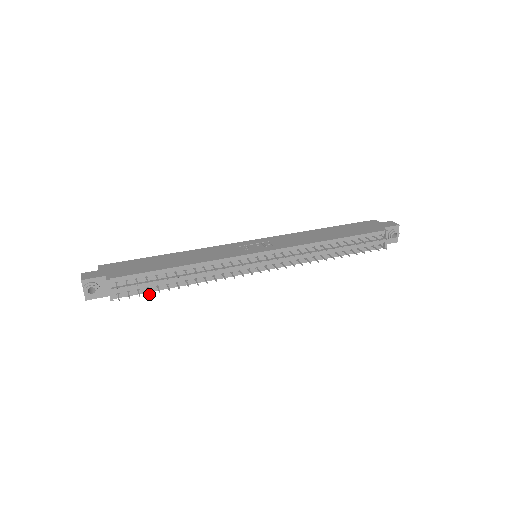
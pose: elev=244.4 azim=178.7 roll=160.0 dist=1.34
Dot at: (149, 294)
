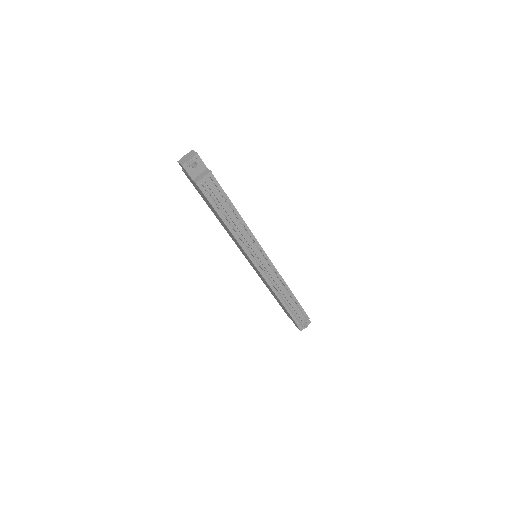
Dot at: occluded
